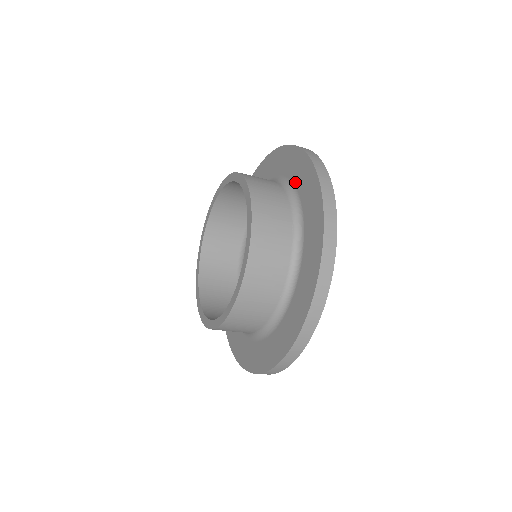
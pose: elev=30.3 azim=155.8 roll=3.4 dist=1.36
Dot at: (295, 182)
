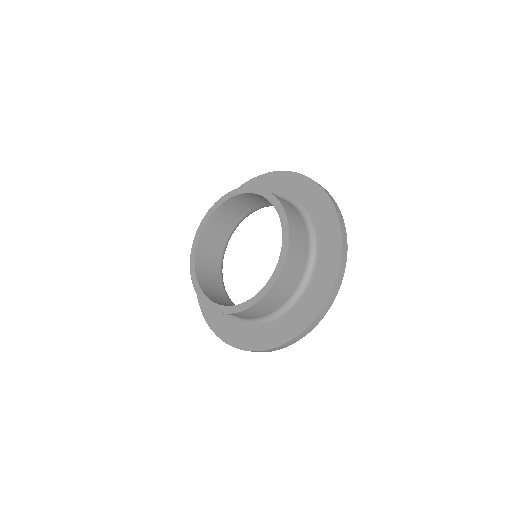
Dot at: (301, 200)
